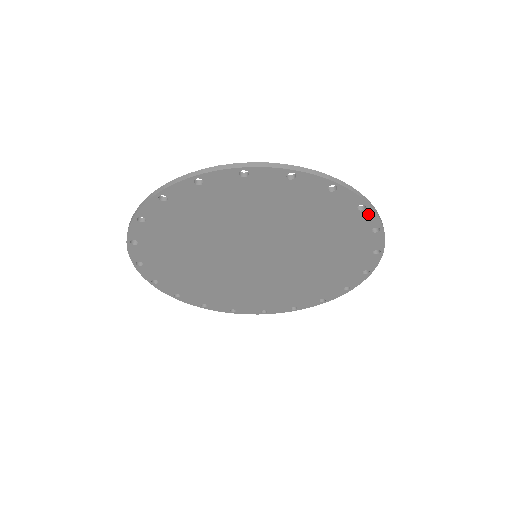
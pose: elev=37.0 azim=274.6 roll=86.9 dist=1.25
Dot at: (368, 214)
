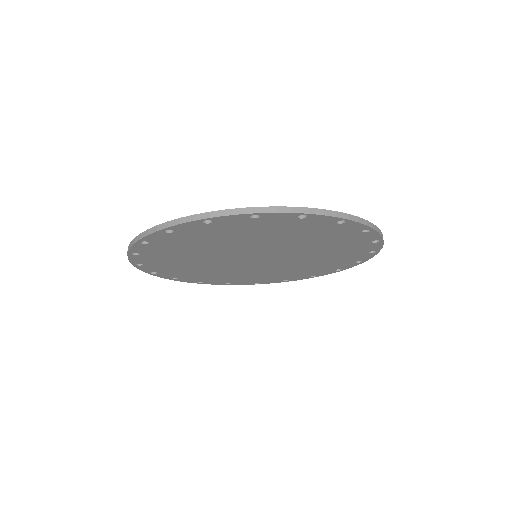
Dot at: (316, 217)
